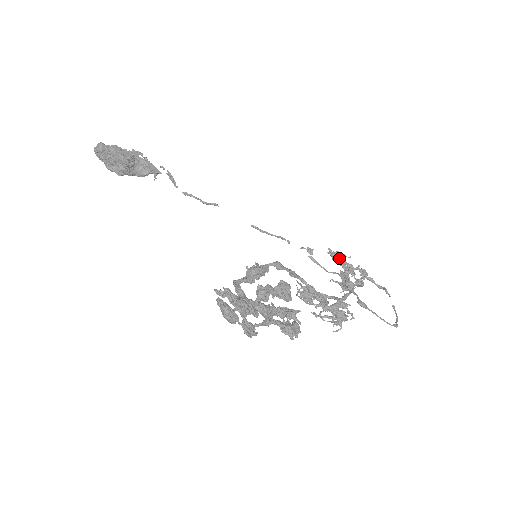
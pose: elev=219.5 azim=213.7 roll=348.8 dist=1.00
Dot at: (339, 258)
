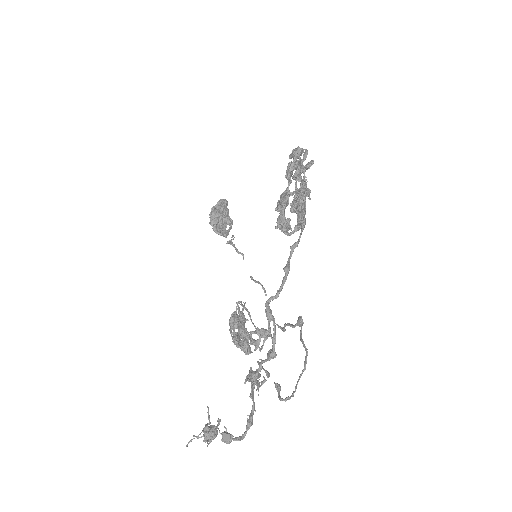
Dot at: occluded
